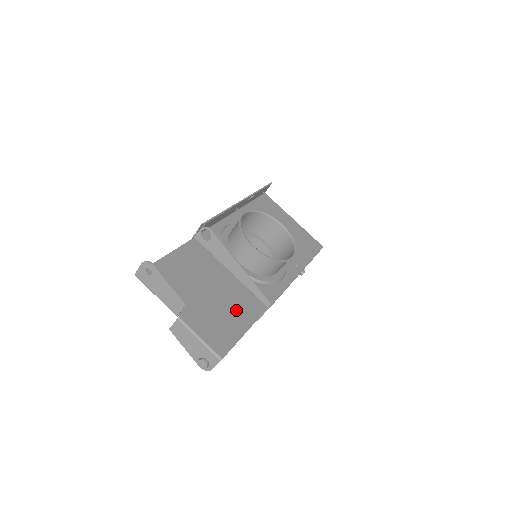
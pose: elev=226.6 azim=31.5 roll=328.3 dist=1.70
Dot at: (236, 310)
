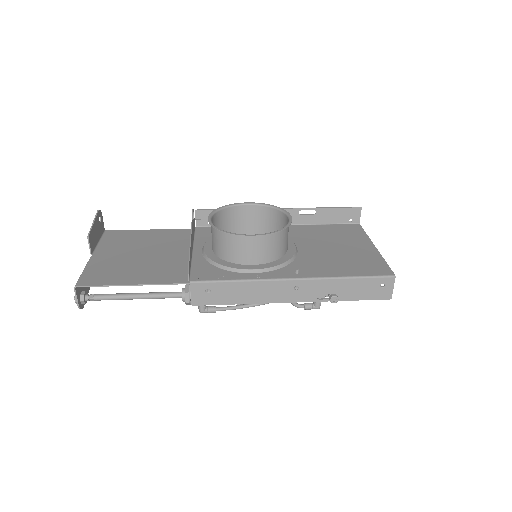
Dot at: (151, 271)
